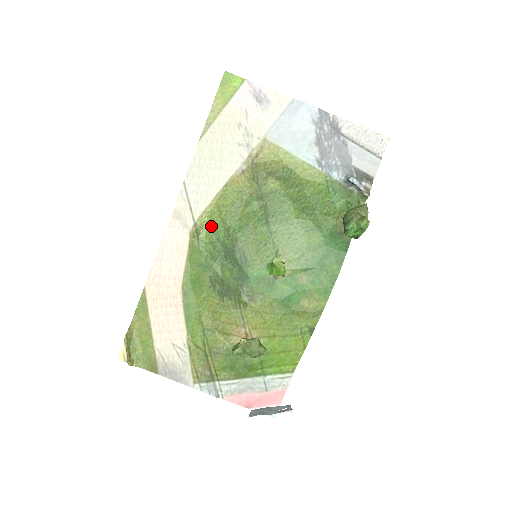
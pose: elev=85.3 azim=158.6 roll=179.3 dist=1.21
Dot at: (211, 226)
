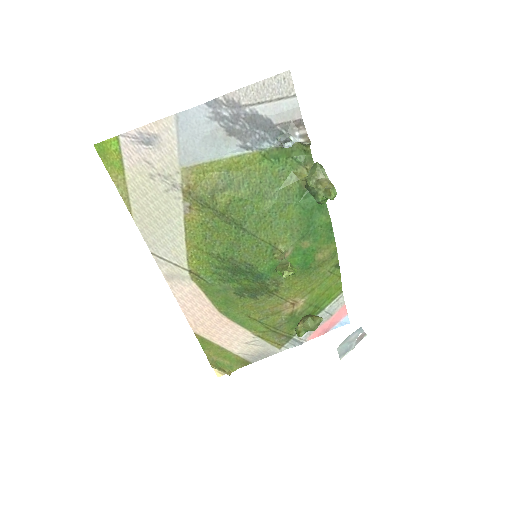
Dot at: (203, 263)
